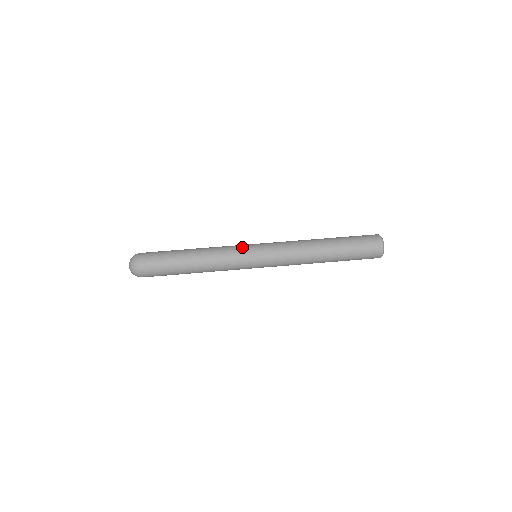
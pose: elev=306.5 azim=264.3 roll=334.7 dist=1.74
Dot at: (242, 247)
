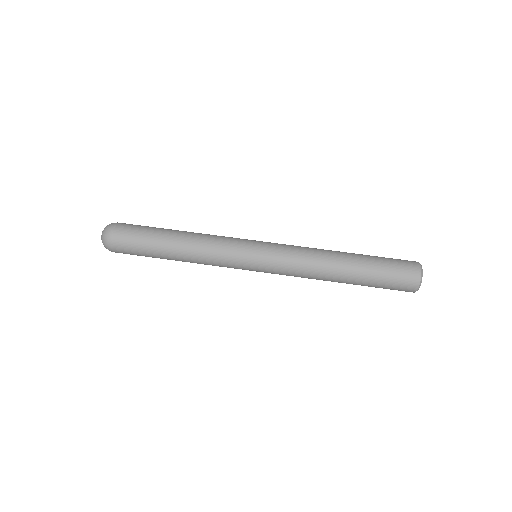
Dot at: (238, 255)
